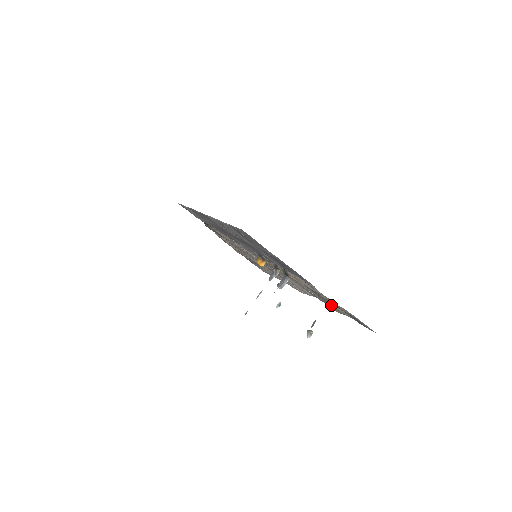
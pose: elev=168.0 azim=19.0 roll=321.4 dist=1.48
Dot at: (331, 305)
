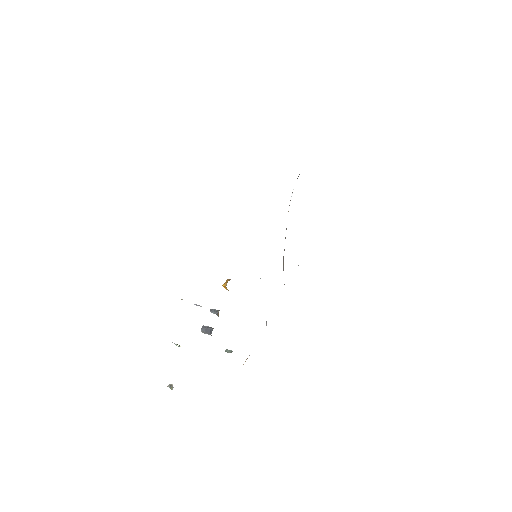
Dot at: occluded
